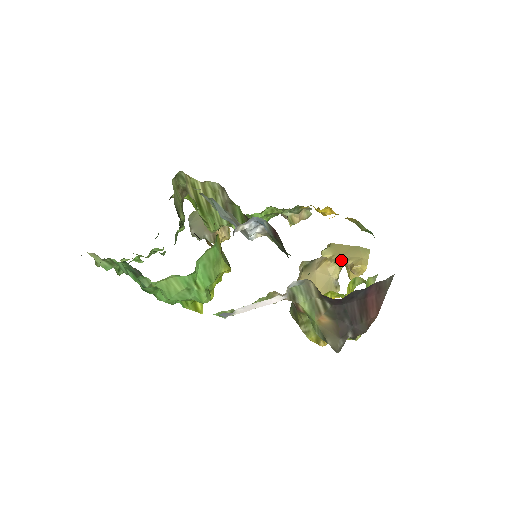
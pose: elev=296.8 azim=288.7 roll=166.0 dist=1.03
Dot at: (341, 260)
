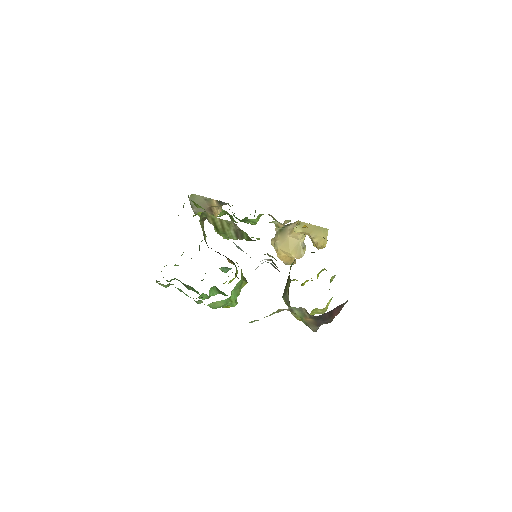
Dot at: occluded
